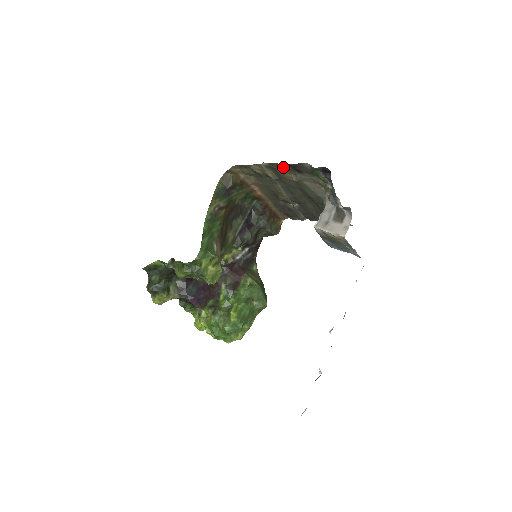
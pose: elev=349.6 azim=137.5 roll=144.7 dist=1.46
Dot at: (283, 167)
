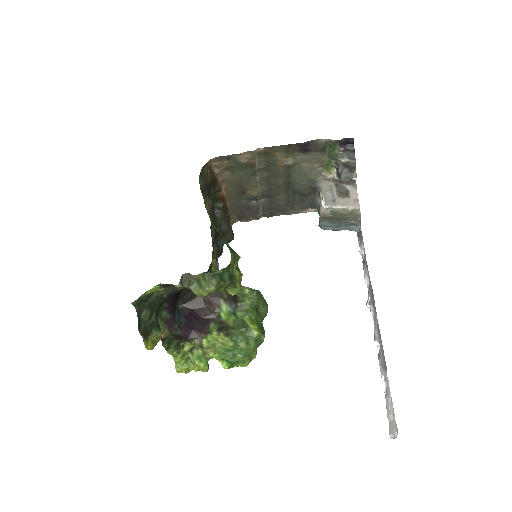
Dot at: (285, 149)
